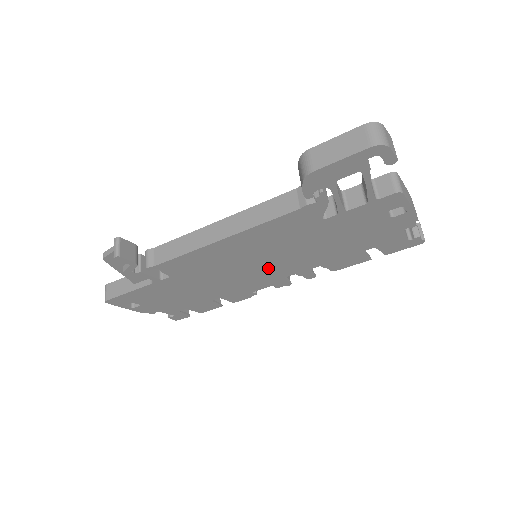
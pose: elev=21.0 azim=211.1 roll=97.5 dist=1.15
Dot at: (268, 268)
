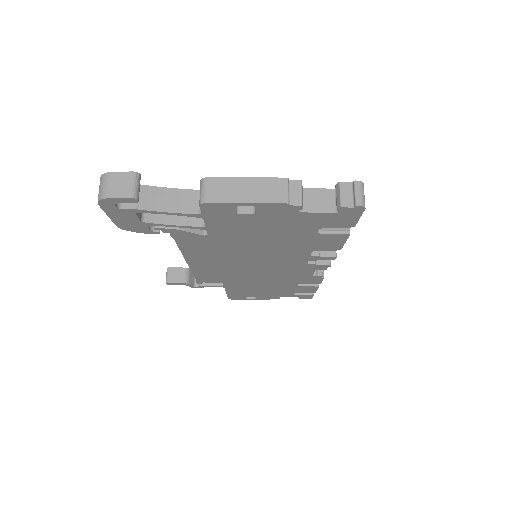
Dot at: (272, 264)
